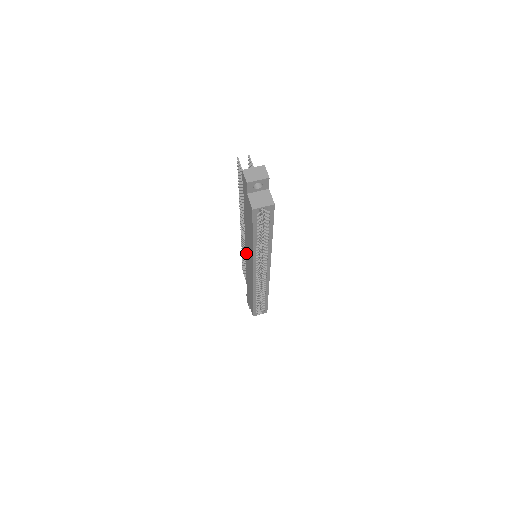
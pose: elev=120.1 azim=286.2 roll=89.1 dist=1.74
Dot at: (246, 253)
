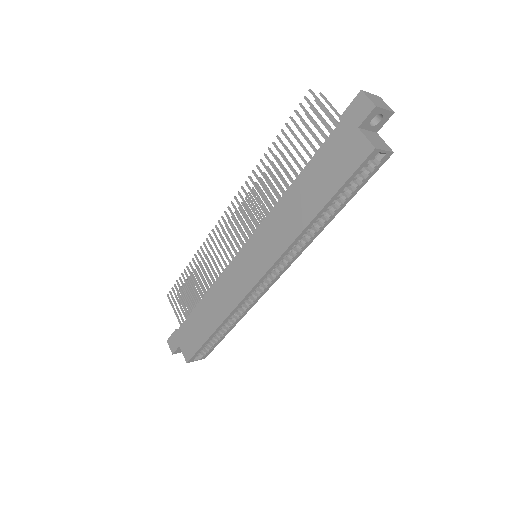
Dot at: (247, 248)
